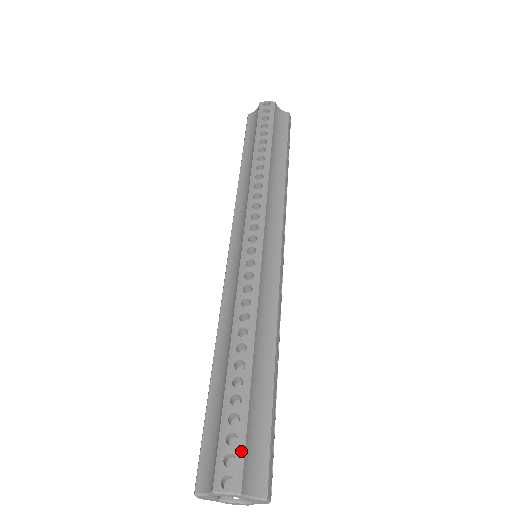
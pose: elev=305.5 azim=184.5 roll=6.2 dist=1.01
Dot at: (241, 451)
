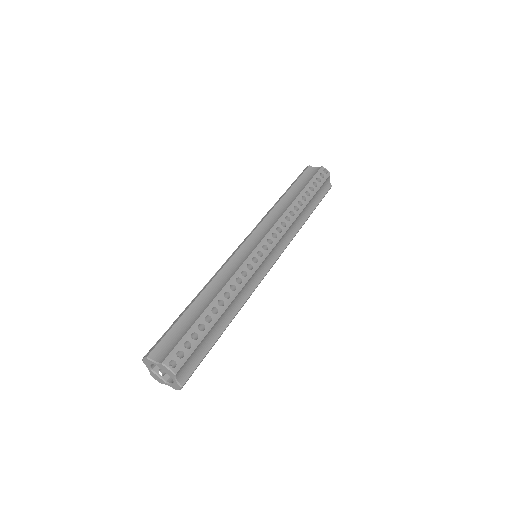
Dot at: (160, 339)
